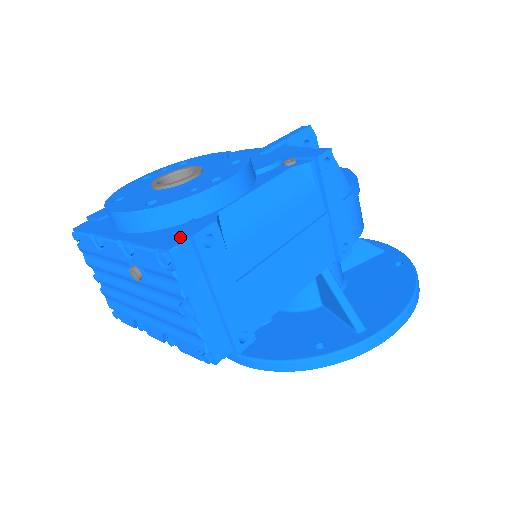
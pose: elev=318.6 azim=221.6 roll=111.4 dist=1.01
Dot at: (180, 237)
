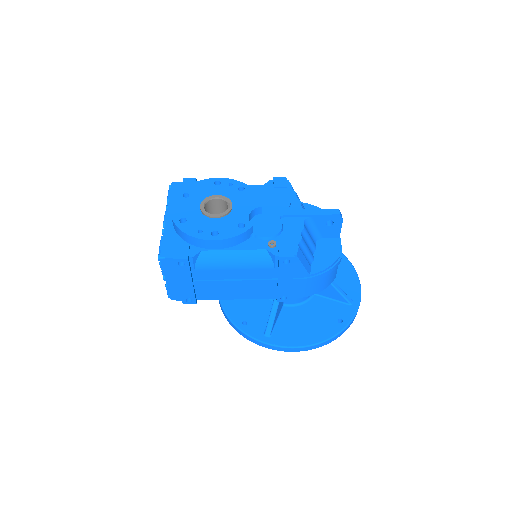
Dot at: (173, 253)
